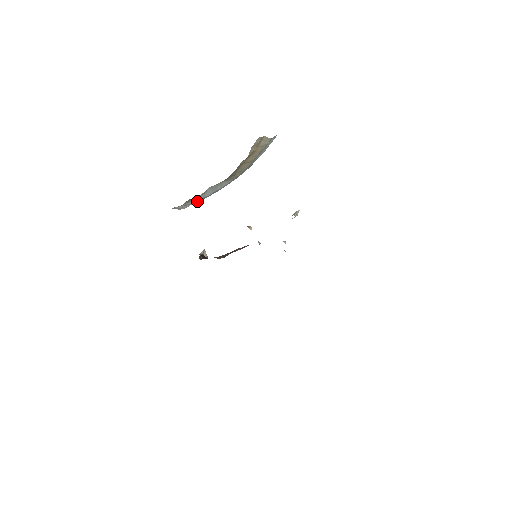
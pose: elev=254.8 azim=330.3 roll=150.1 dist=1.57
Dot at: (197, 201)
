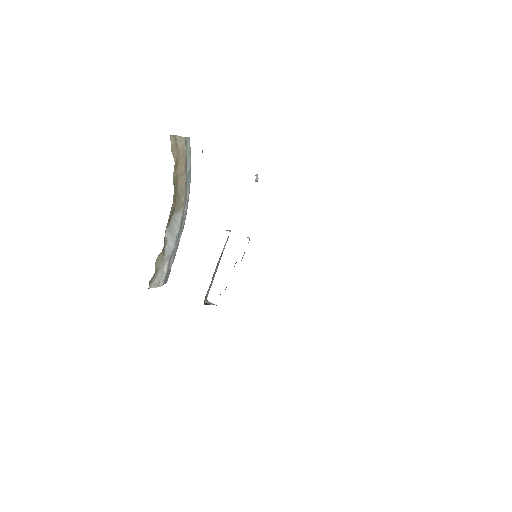
Dot at: (168, 265)
